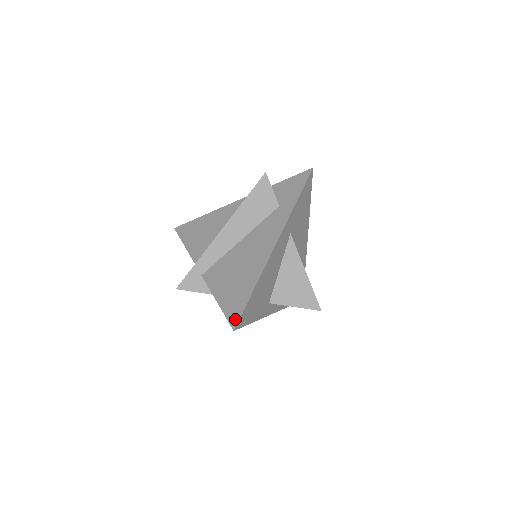
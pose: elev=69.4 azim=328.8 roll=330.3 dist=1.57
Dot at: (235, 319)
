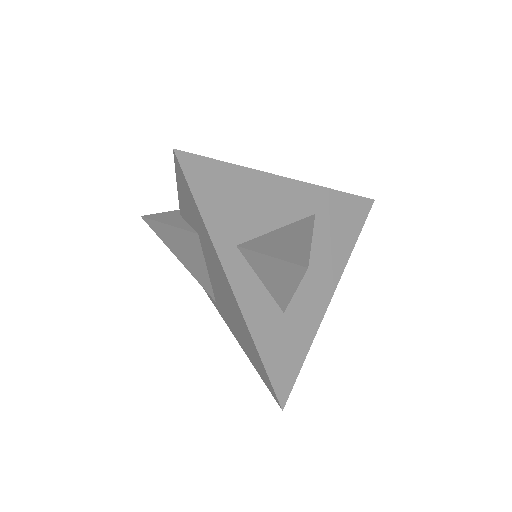
Dot at: (185, 156)
